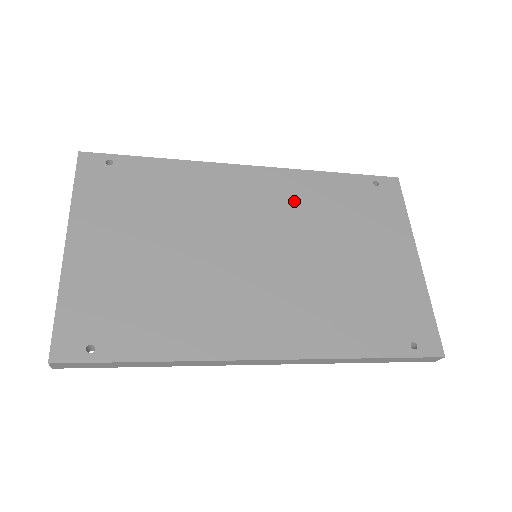
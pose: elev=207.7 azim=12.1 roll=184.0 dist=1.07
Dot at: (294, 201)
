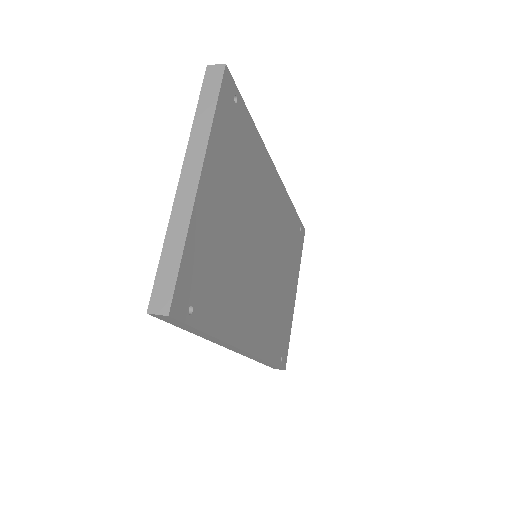
Dot at: (281, 221)
